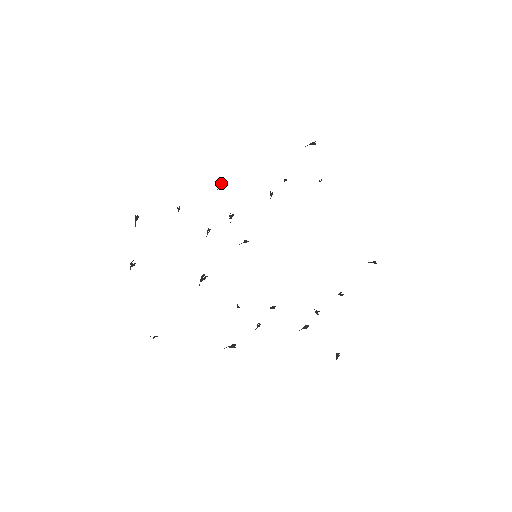
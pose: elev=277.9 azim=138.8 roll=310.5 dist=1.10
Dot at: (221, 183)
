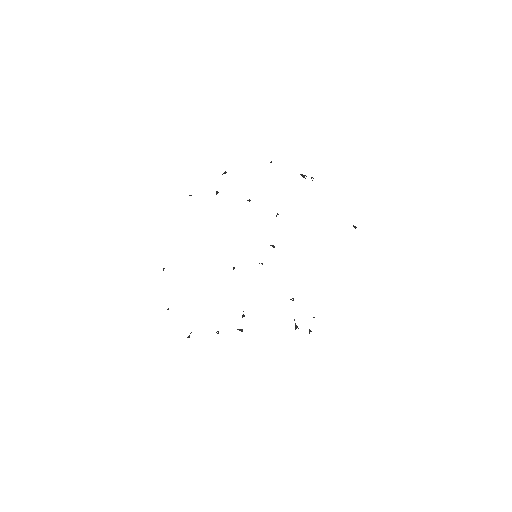
Dot at: (225, 173)
